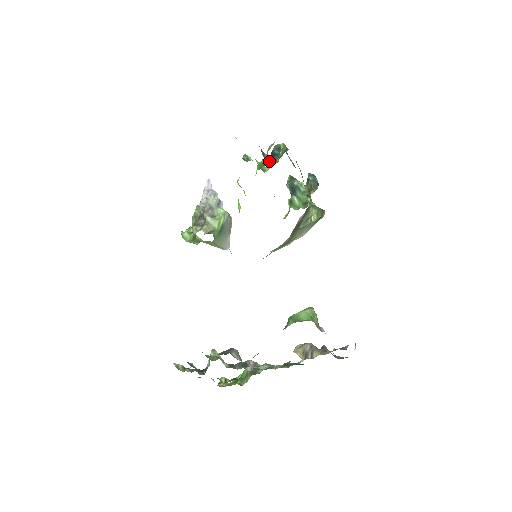
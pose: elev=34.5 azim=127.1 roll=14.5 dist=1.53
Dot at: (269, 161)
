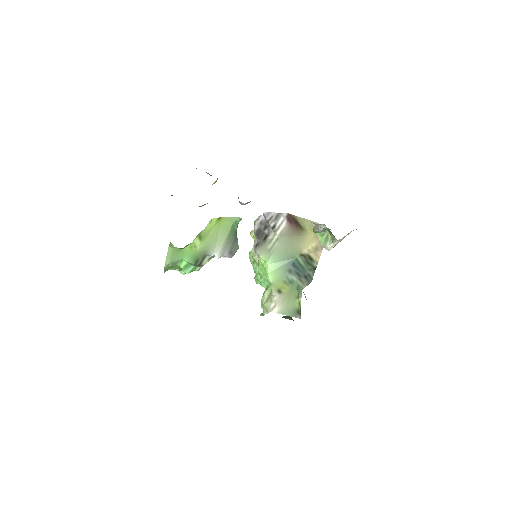
Dot at: occluded
